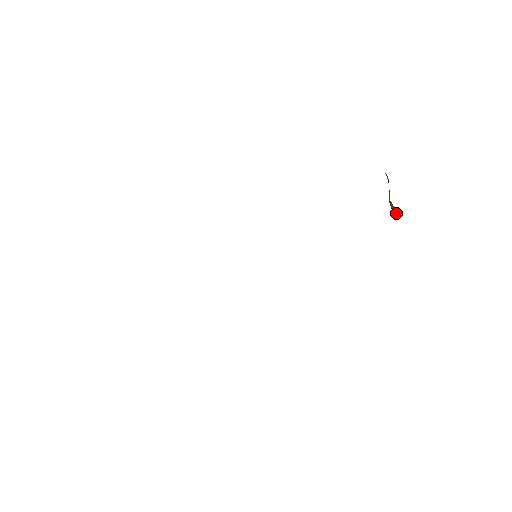
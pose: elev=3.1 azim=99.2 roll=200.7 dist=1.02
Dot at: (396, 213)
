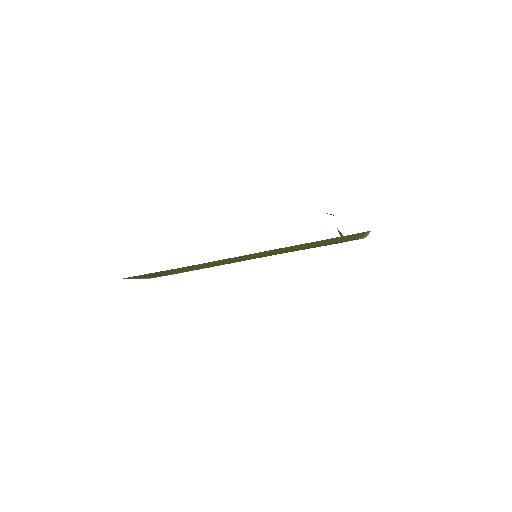
Dot at: occluded
